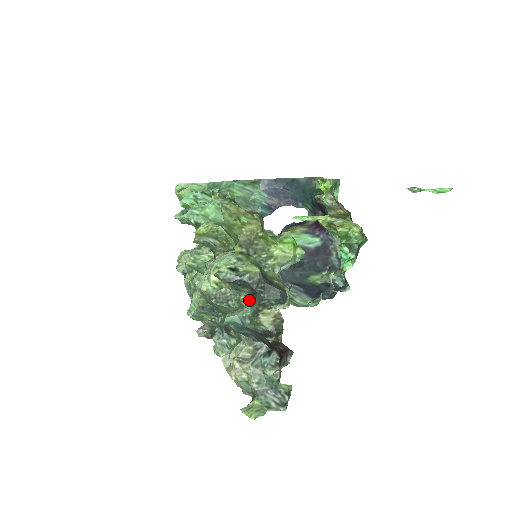
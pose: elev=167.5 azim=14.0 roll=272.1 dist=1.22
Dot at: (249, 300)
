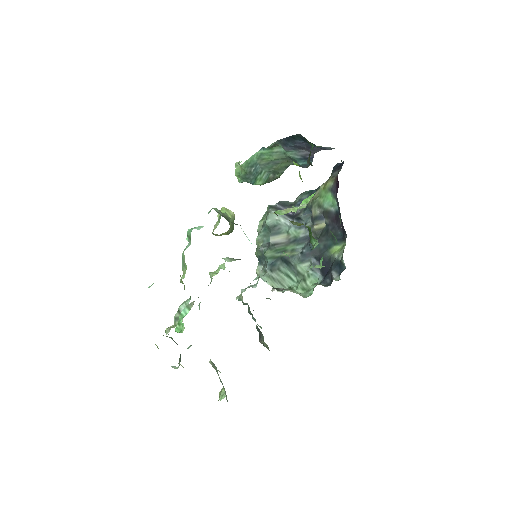
Dot at: occluded
